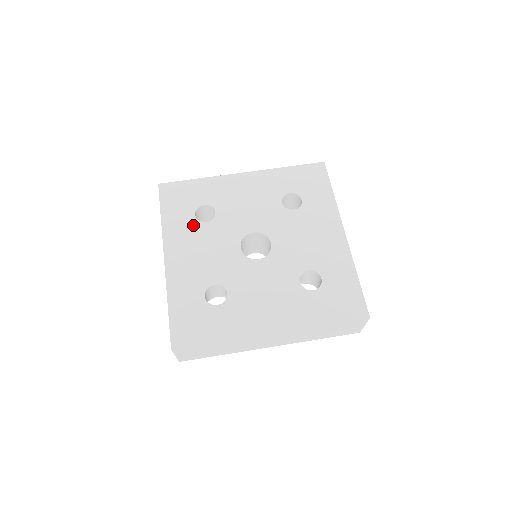
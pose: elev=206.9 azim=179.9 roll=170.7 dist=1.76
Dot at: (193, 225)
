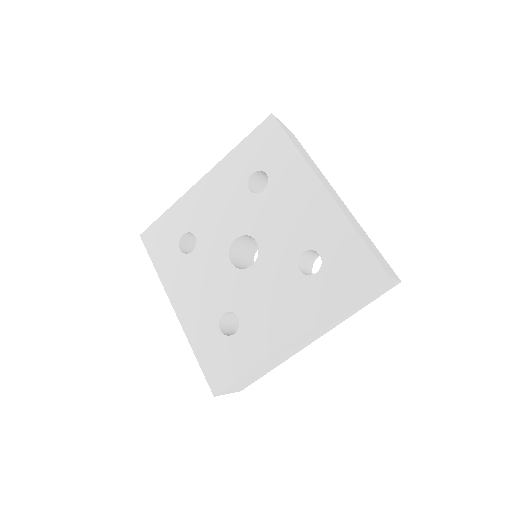
Dot at: (182, 261)
